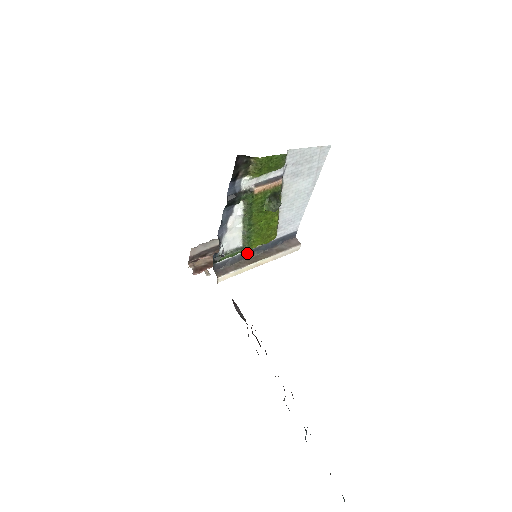
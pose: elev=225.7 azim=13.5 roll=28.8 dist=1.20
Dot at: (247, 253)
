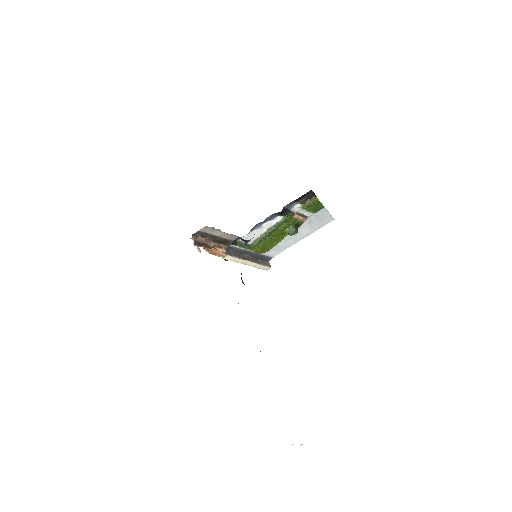
Dot at: (245, 251)
